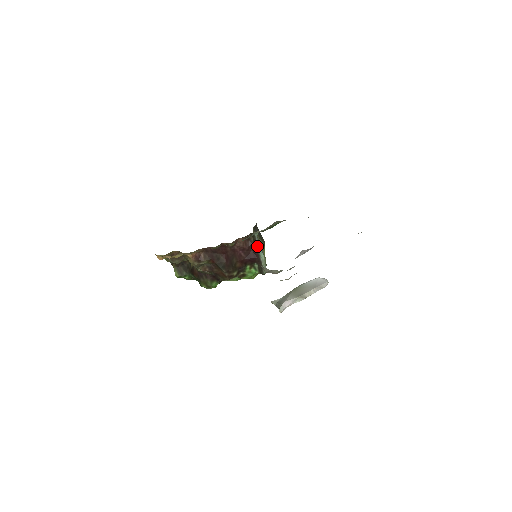
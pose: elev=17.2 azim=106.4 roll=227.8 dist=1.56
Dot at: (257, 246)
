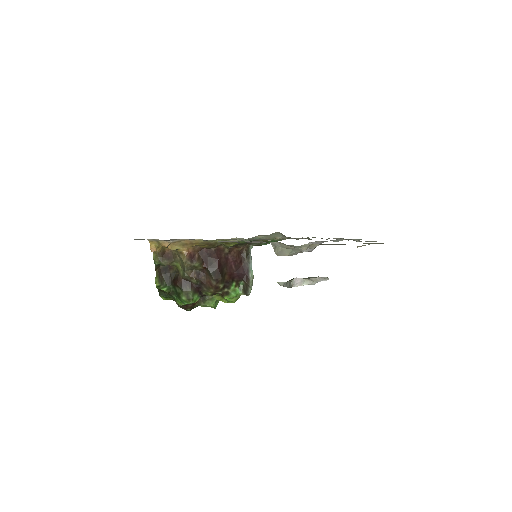
Dot at: (249, 261)
